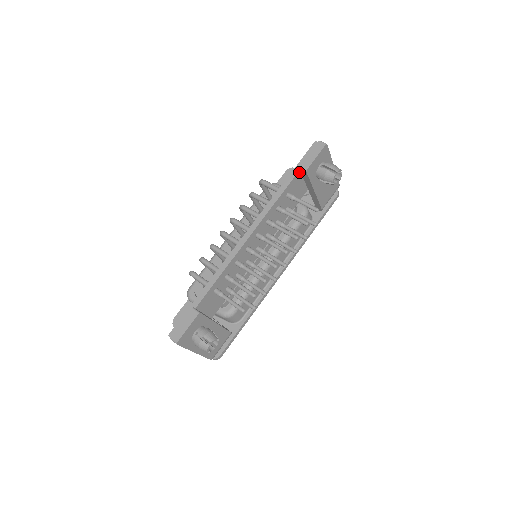
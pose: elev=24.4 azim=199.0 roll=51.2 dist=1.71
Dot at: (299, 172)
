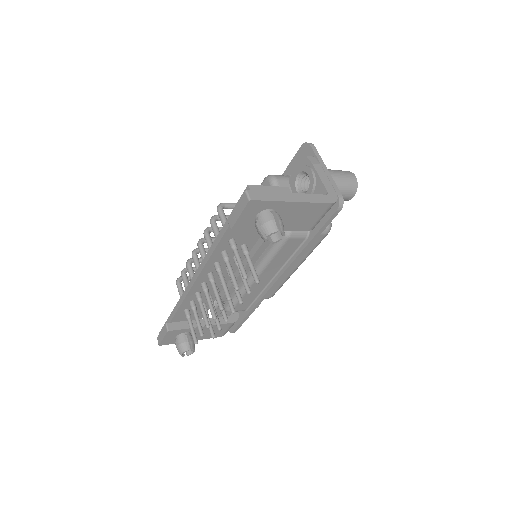
Dot at: occluded
